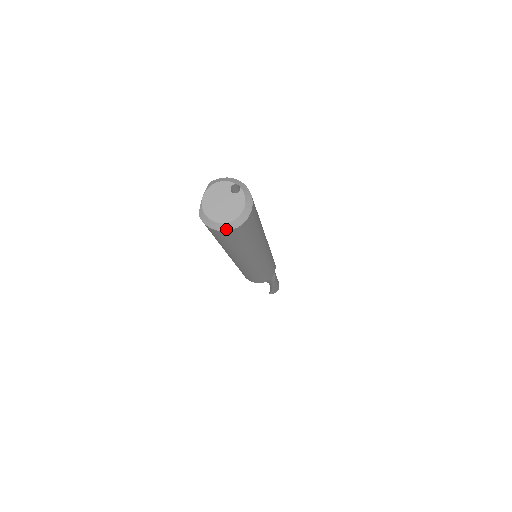
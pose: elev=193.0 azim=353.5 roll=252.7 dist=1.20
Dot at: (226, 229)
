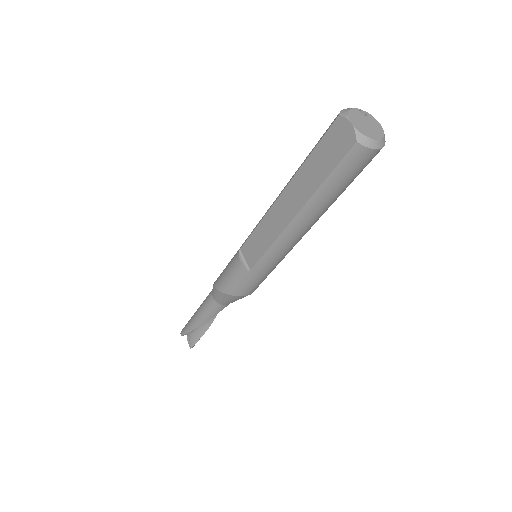
Dot at: (382, 146)
